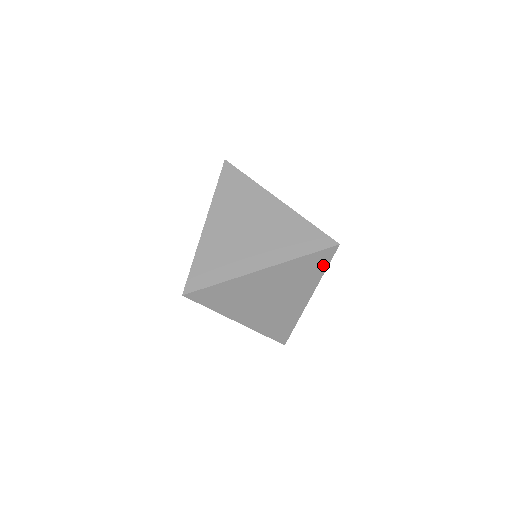
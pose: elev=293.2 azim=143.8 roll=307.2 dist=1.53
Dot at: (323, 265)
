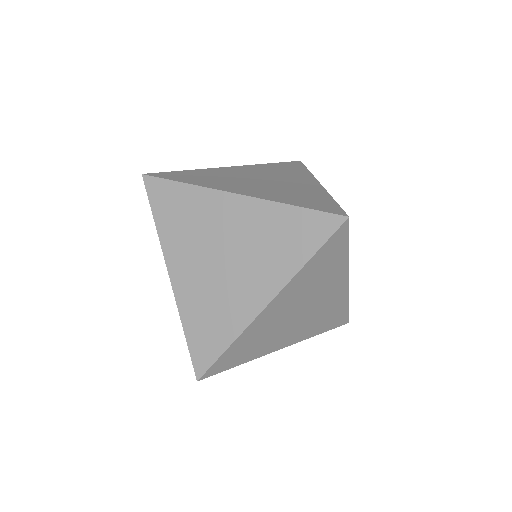
Dot at: (342, 247)
